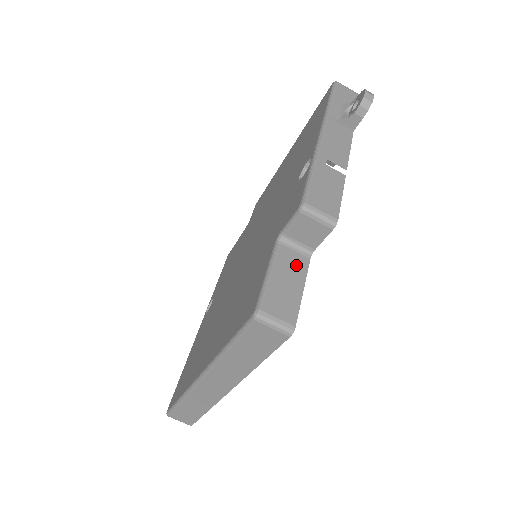
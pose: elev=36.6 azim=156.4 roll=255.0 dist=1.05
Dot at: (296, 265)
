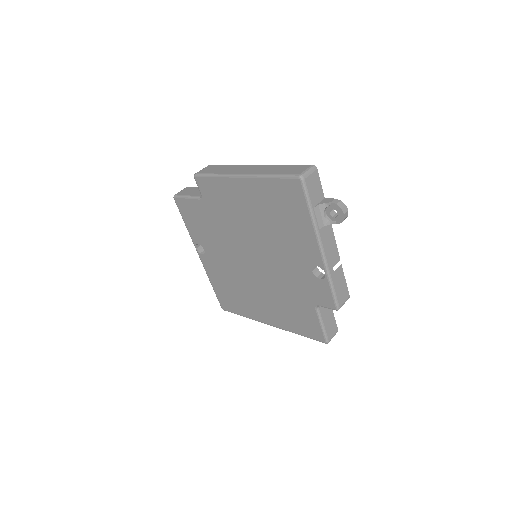
Dot at: (327, 308)
